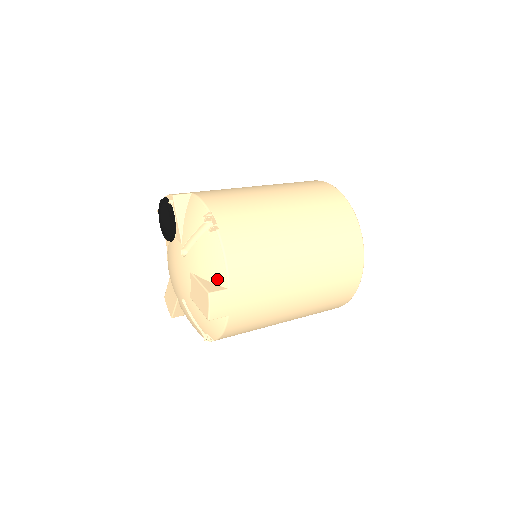
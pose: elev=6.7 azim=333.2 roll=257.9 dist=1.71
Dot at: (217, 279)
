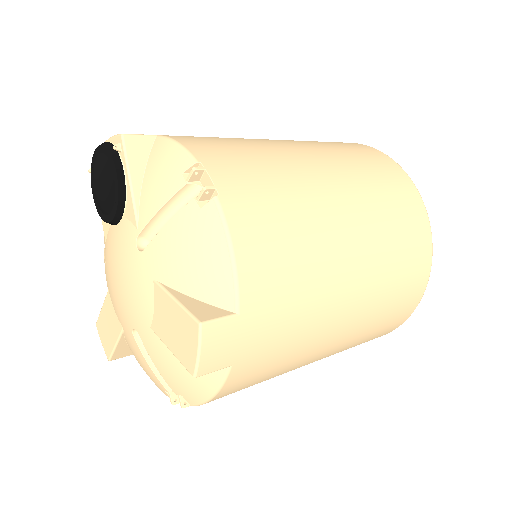
Dot at: (213, 294)
